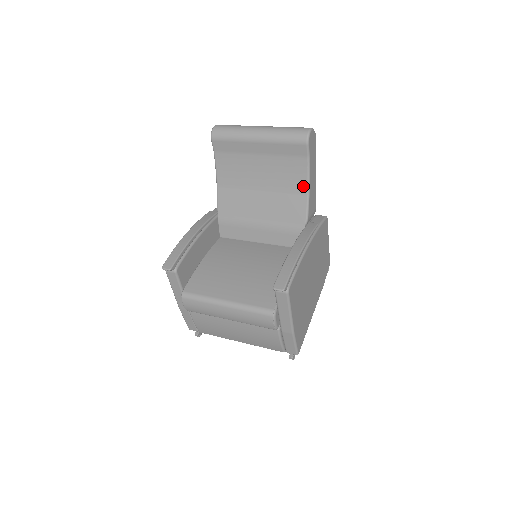
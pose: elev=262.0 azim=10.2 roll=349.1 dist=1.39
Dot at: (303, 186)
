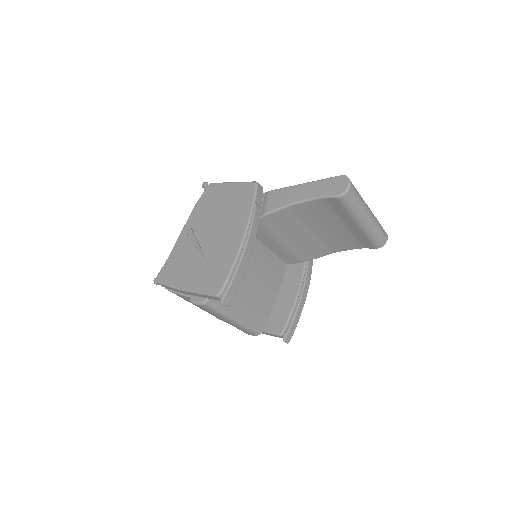
Dot at: (338, 250)
